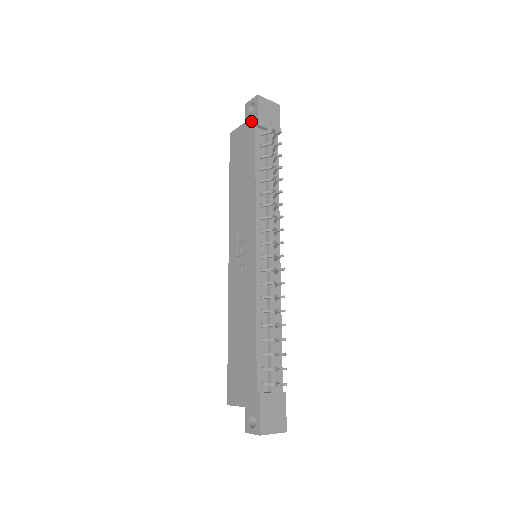
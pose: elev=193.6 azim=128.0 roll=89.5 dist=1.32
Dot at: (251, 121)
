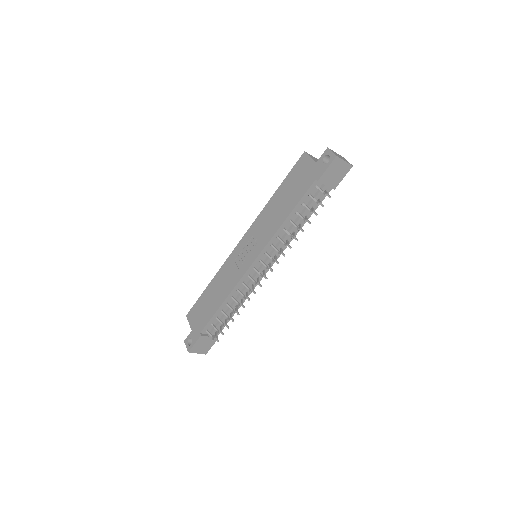
Dot at: (318, 170)
